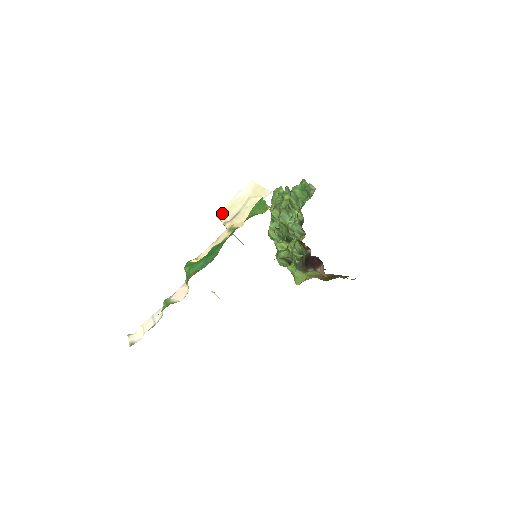
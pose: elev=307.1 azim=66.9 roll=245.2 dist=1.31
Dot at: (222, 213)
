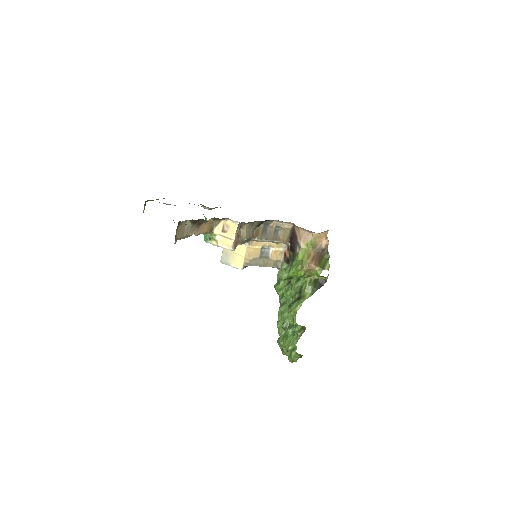
Dot at: occluded
